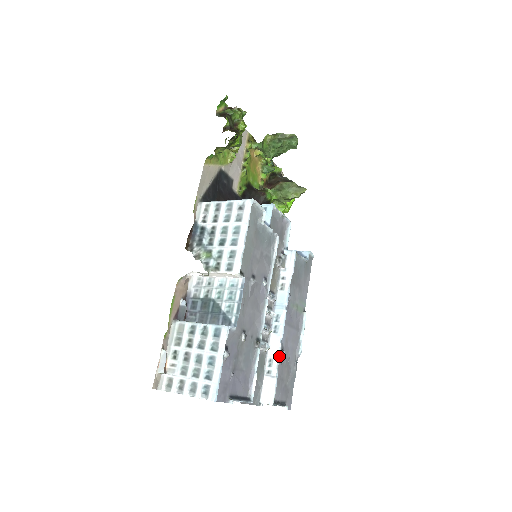
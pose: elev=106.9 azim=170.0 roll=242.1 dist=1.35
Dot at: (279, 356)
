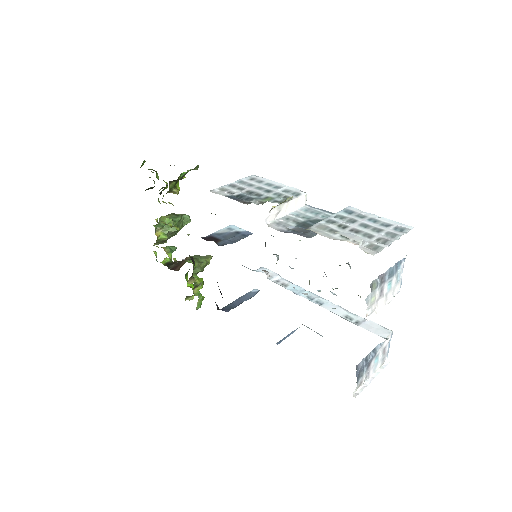
Dot at: (347, 310)
